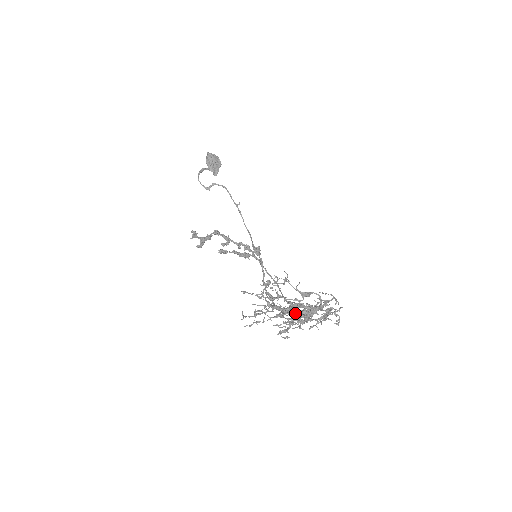
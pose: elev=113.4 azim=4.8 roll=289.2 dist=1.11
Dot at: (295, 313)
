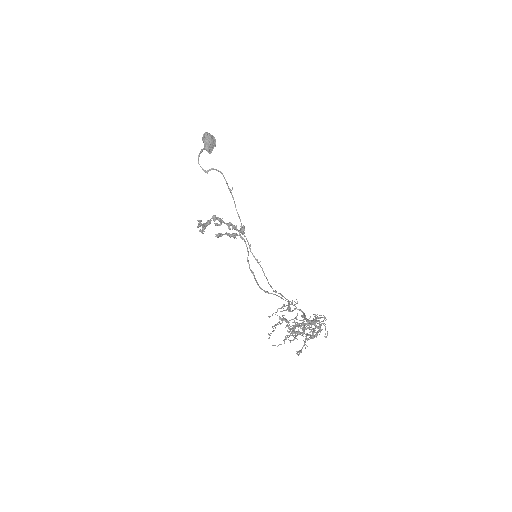
Dot at: (307, 339)
